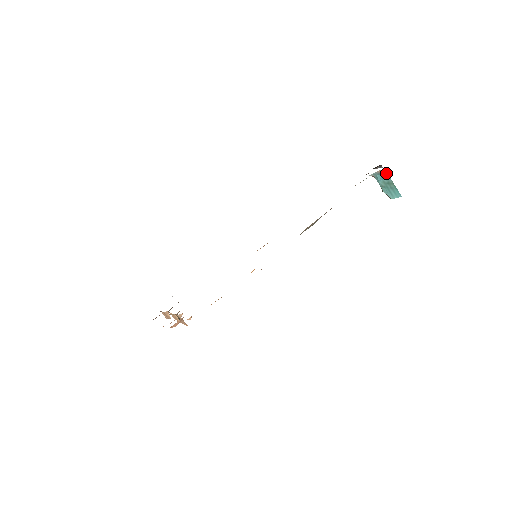
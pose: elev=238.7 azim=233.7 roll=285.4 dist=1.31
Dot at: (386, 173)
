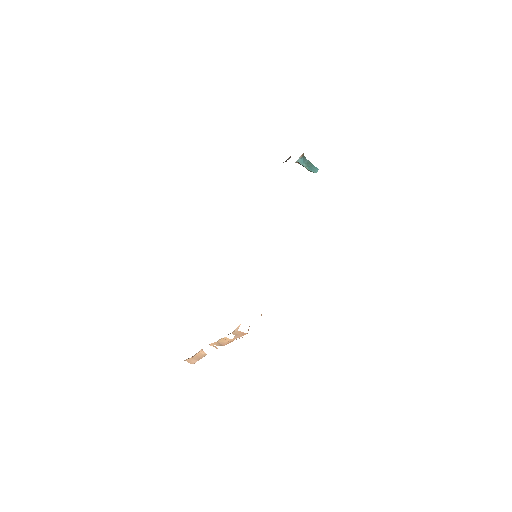
Dot at: (304, 156)
